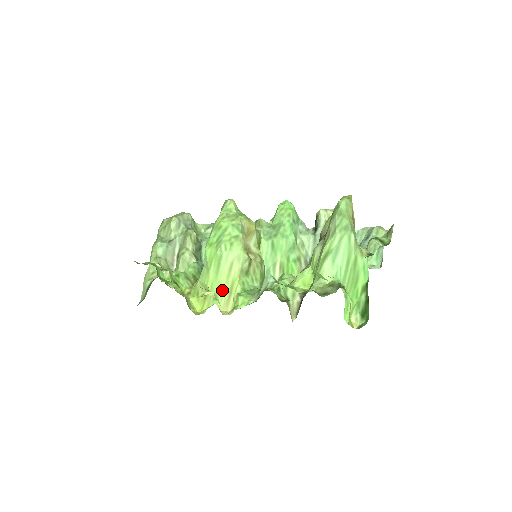
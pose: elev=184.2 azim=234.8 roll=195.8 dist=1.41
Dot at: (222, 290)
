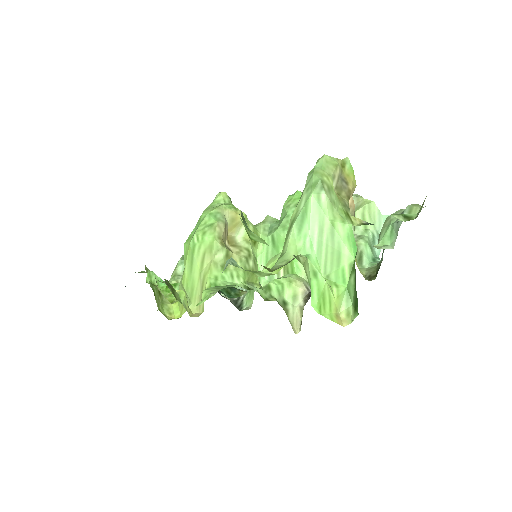
Dot at: (196, 289)
